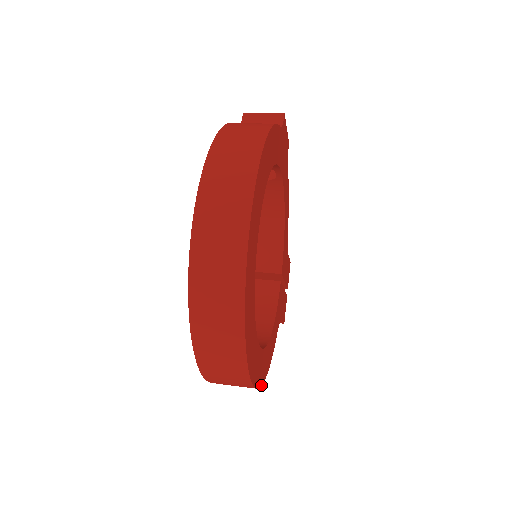
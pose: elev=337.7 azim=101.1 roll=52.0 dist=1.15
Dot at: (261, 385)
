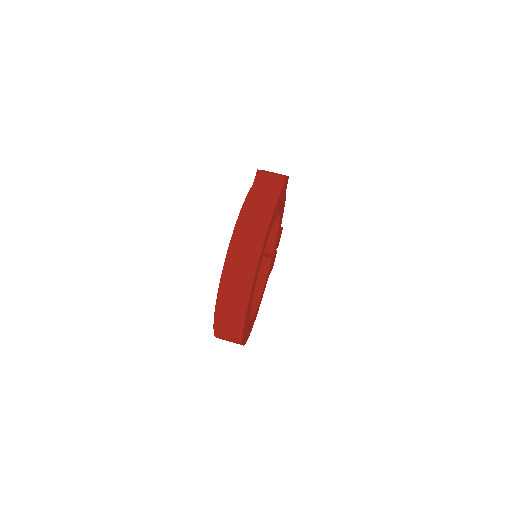
Dot at: occluded
